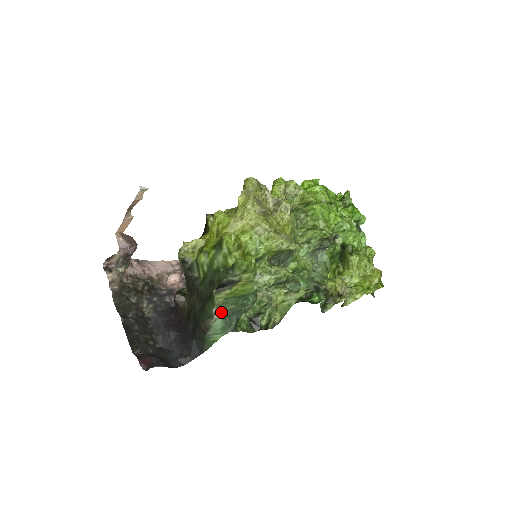
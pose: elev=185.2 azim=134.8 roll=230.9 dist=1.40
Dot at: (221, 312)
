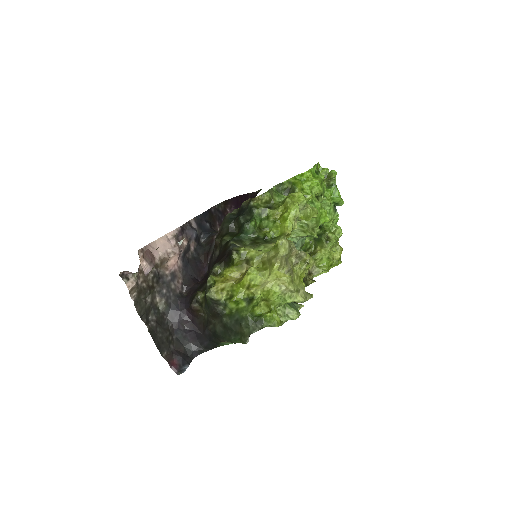
Dot at: occluded
